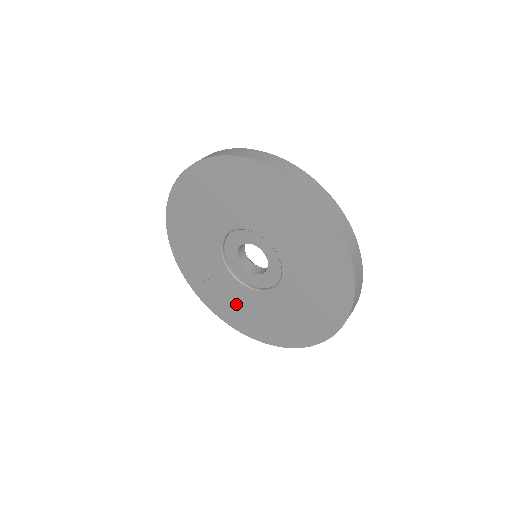
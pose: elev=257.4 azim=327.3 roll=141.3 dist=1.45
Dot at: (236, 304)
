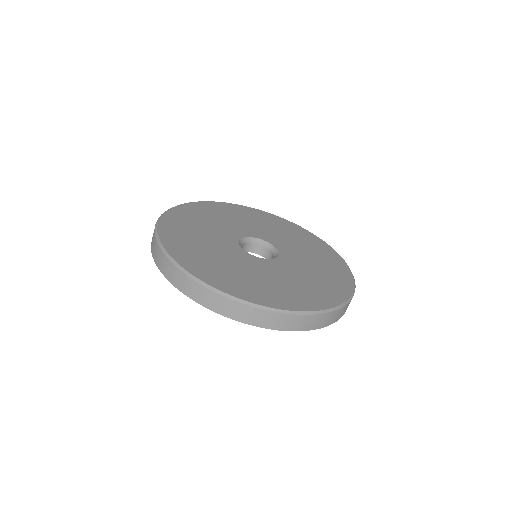
Dot at: occluded
